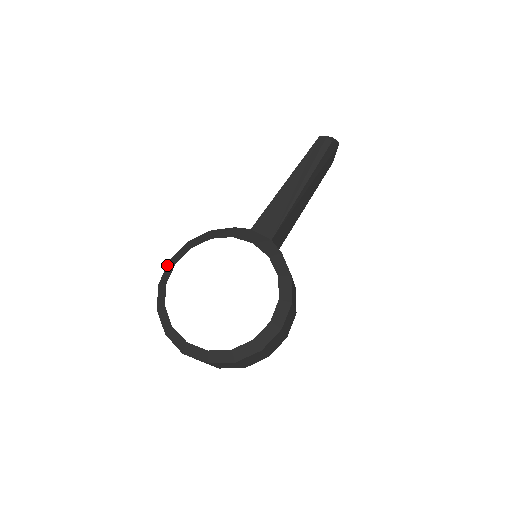
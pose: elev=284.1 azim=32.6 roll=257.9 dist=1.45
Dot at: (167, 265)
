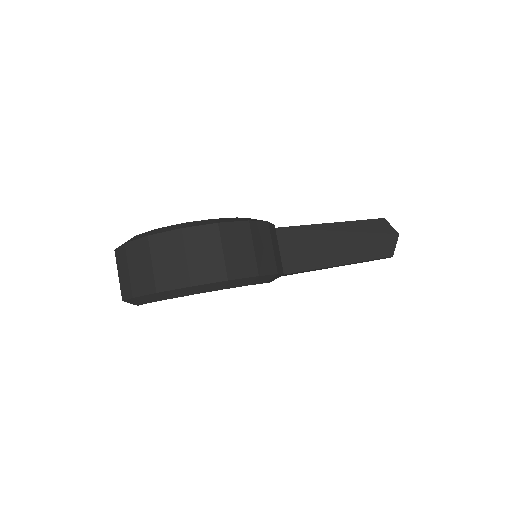
Dot at: occluded
